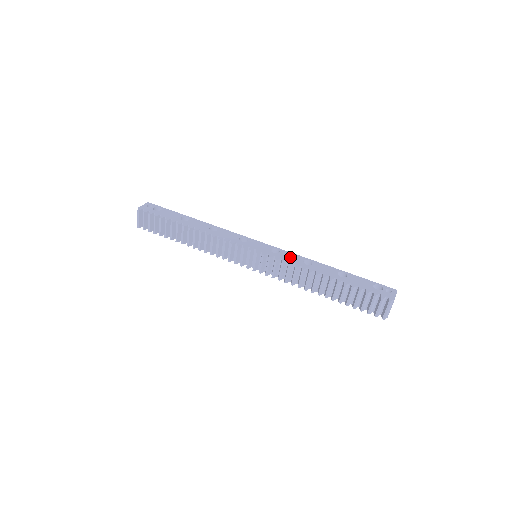
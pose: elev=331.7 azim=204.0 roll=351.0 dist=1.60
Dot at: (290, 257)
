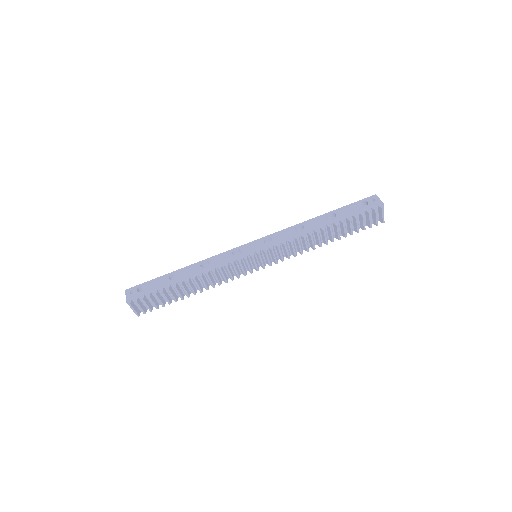
Dot at: (284, 236)
